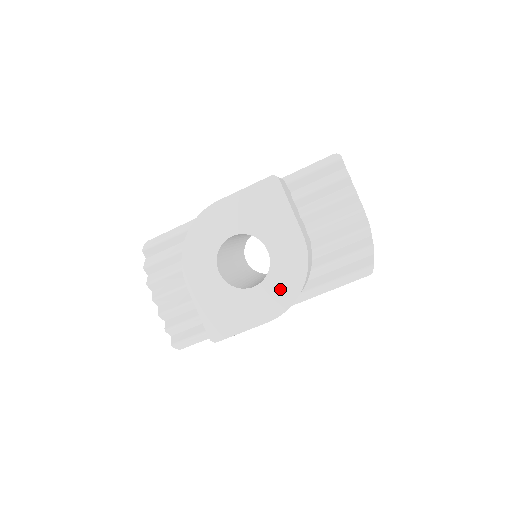
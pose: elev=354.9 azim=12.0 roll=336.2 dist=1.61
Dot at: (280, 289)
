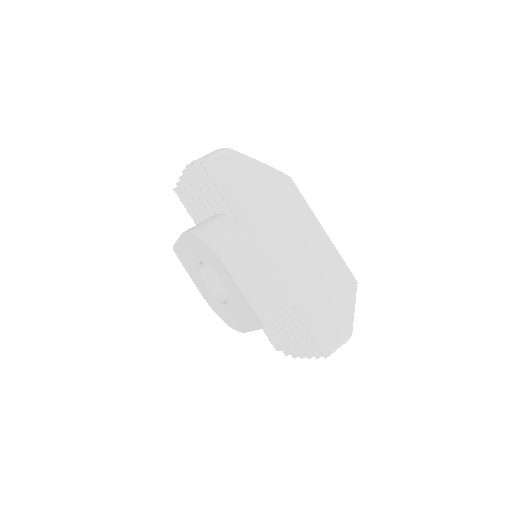
Dot at: (215, 305)
